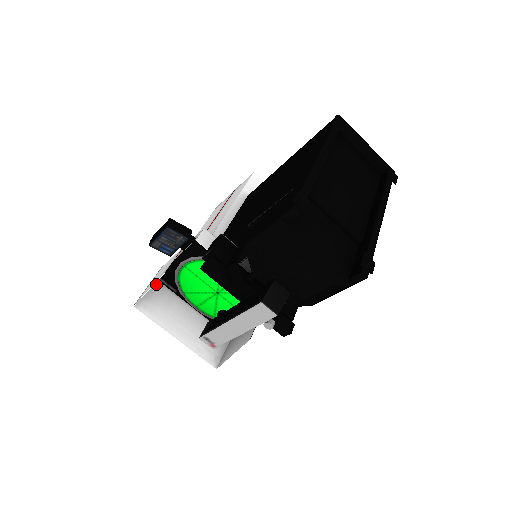
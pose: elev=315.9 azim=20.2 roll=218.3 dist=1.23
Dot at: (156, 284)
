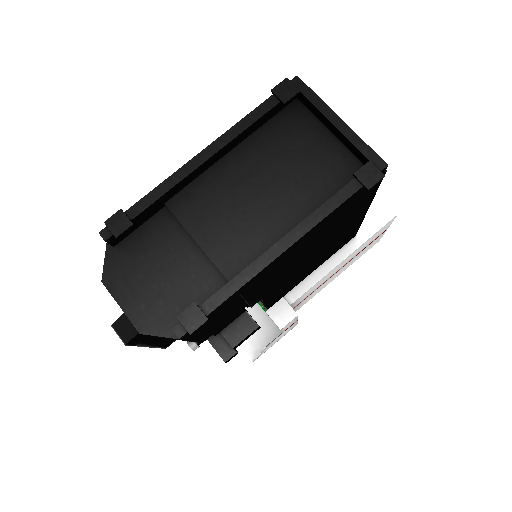
Dot at: occluded
